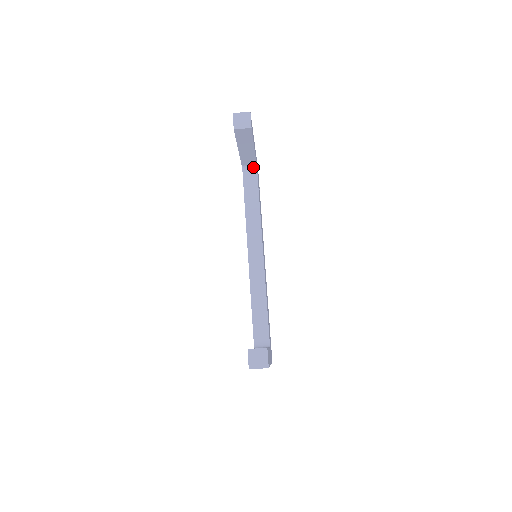
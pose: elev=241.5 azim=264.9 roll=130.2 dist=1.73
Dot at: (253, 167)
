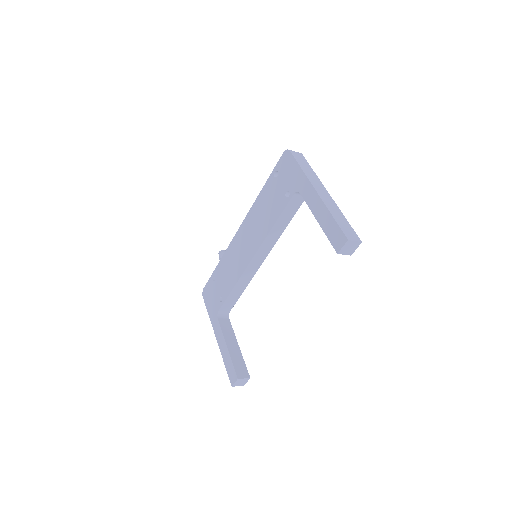
Dot at: occluded
